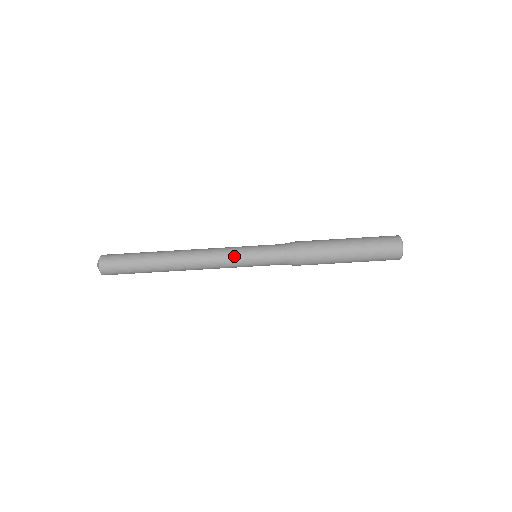
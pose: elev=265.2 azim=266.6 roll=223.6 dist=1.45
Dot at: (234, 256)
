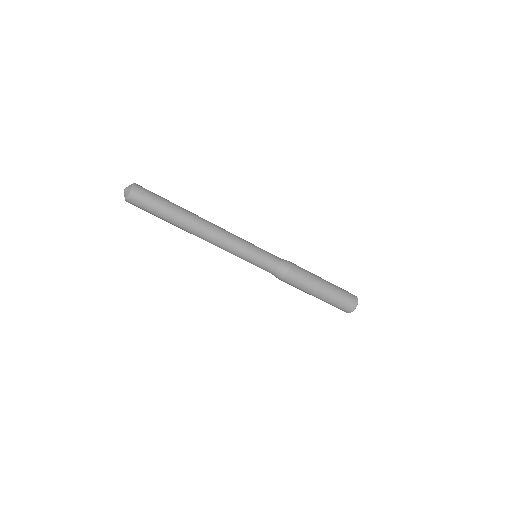
Dot at: (239, 255)
